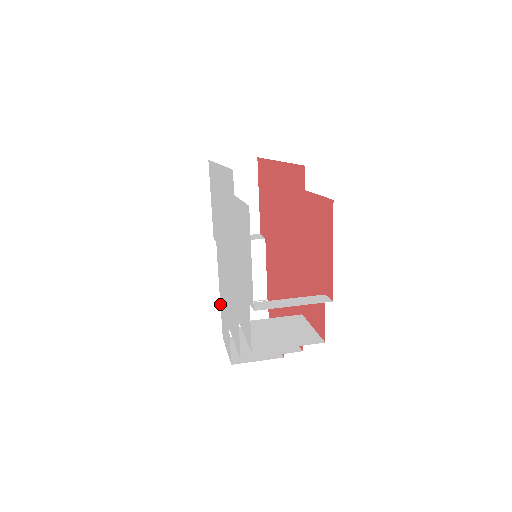
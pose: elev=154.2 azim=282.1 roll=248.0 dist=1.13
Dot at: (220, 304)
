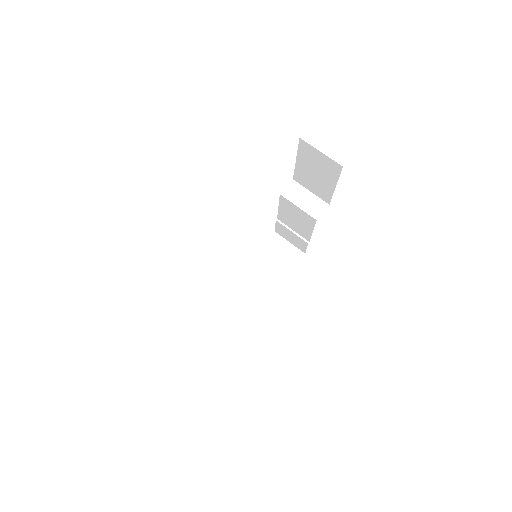
Dot at: (276, 219)
